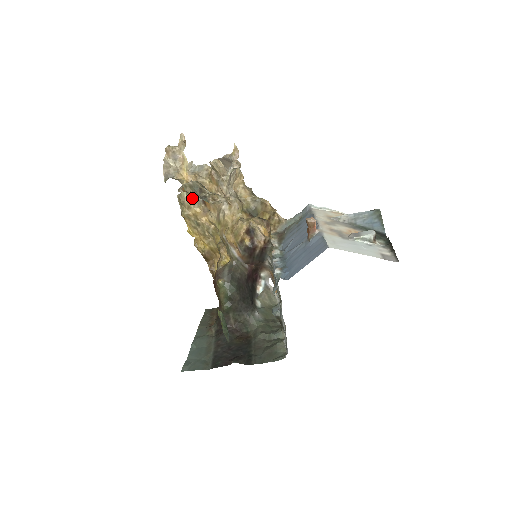
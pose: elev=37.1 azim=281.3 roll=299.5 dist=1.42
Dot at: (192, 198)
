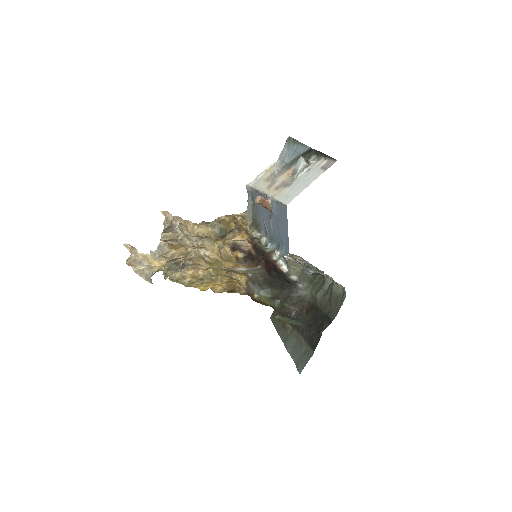
Dot at: occluded
